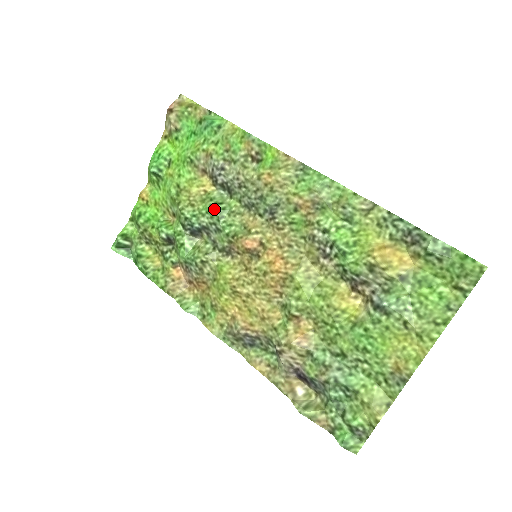
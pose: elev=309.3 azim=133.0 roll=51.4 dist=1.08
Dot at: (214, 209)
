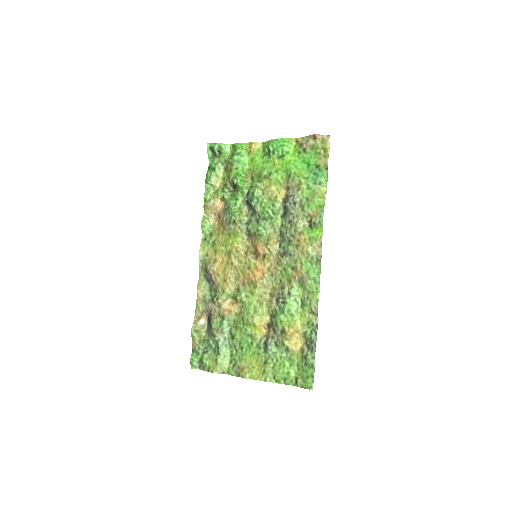
Dot at: (268, 212)
